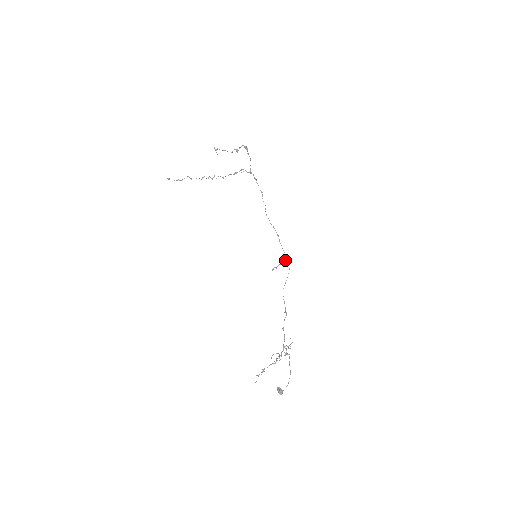
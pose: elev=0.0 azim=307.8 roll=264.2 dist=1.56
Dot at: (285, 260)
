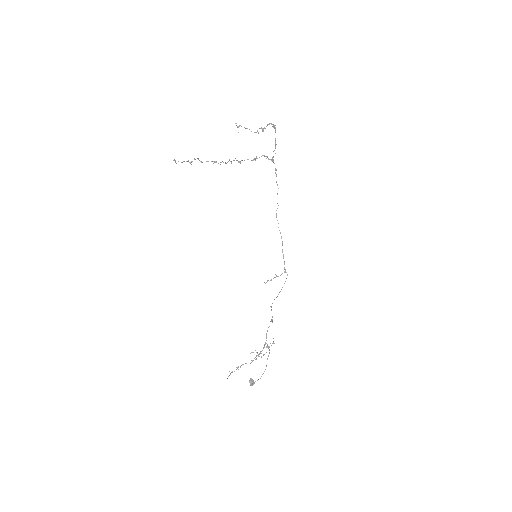
Dot at: occluded
